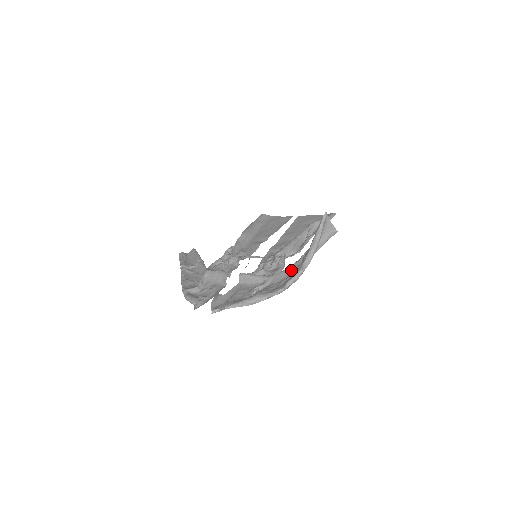
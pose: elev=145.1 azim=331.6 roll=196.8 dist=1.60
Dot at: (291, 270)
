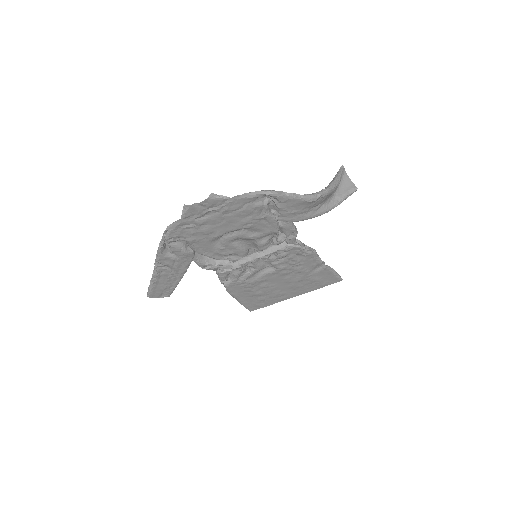
Dot at: occluded
